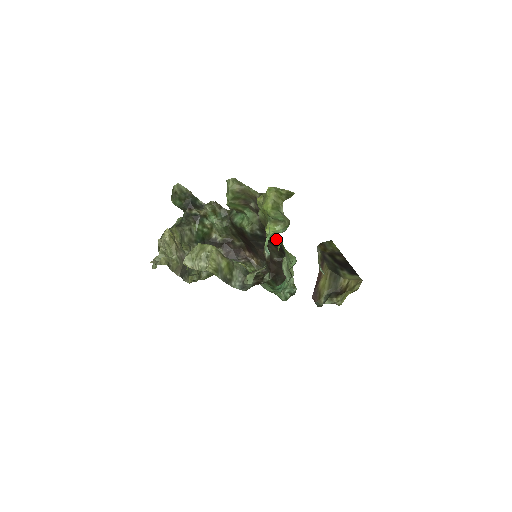
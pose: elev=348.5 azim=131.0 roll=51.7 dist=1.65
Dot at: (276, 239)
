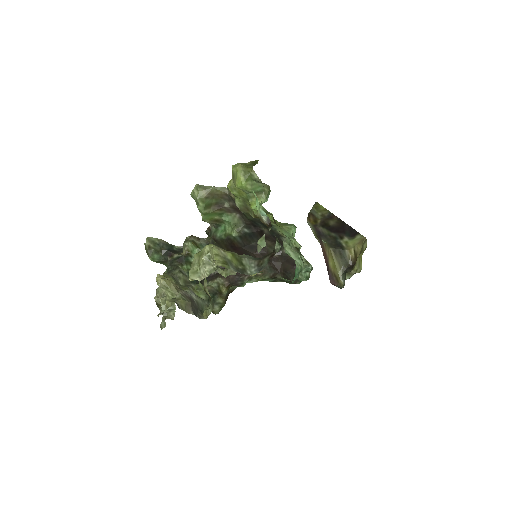
Dot at: (265, 226)
